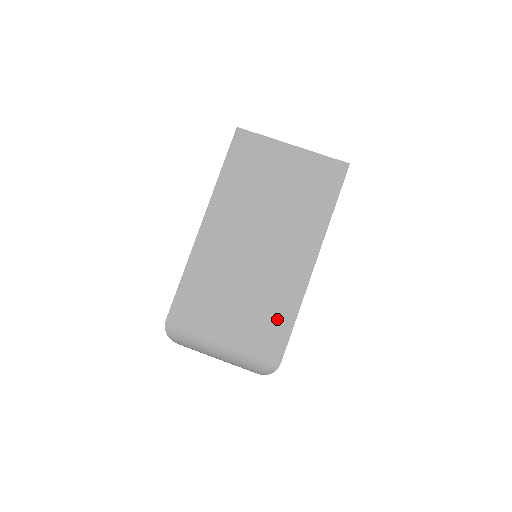
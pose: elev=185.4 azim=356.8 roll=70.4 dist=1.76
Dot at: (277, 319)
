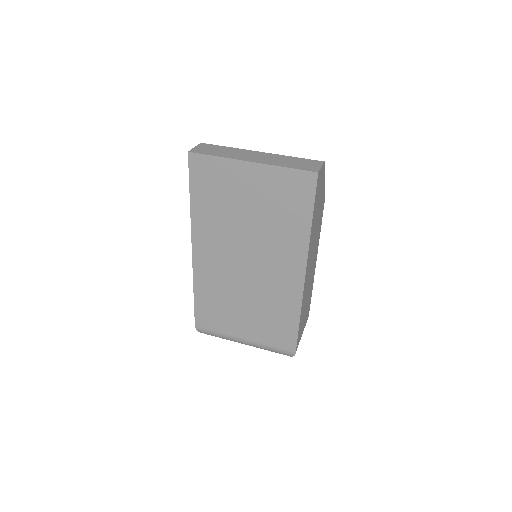
Dot at: (283, 322)
